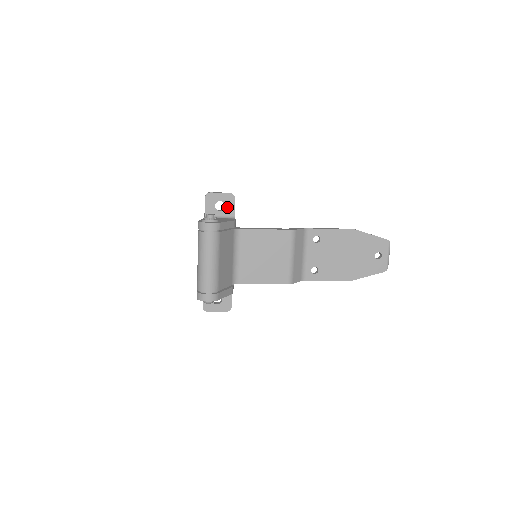
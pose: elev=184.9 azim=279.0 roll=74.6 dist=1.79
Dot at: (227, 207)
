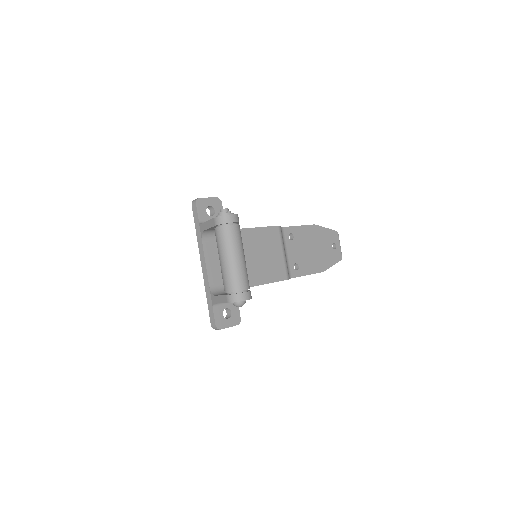
Dot at: (217, 212)
